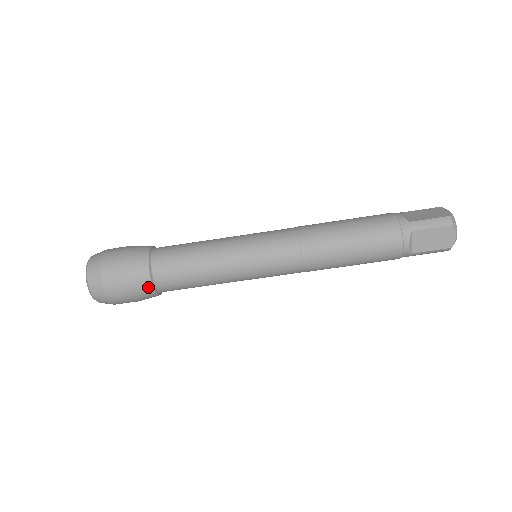
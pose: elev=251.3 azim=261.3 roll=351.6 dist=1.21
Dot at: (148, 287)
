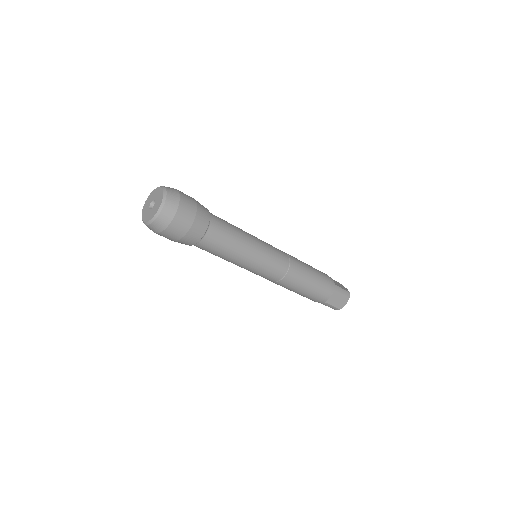
Dot at: occluded
